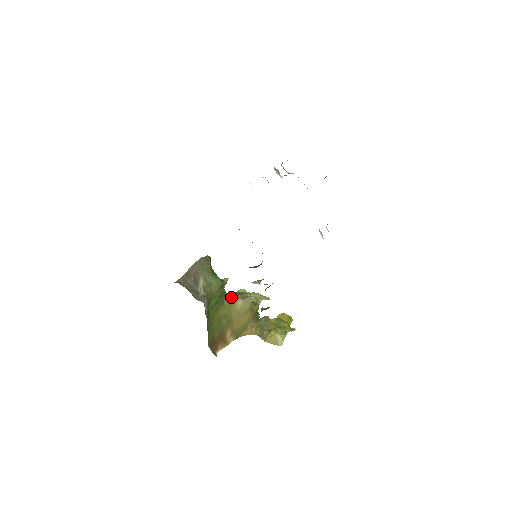
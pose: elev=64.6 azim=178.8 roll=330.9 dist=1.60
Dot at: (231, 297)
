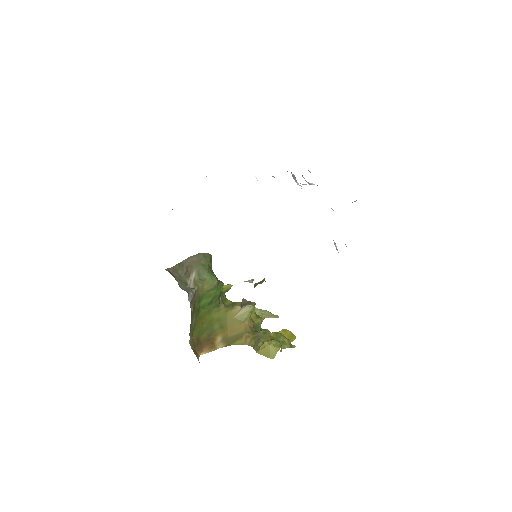
Dot at: (231, 304)
